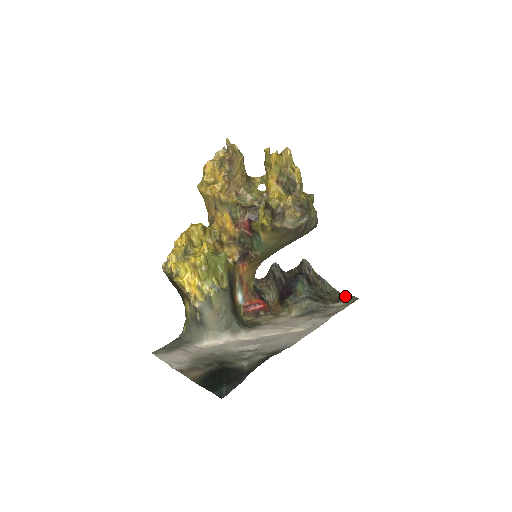
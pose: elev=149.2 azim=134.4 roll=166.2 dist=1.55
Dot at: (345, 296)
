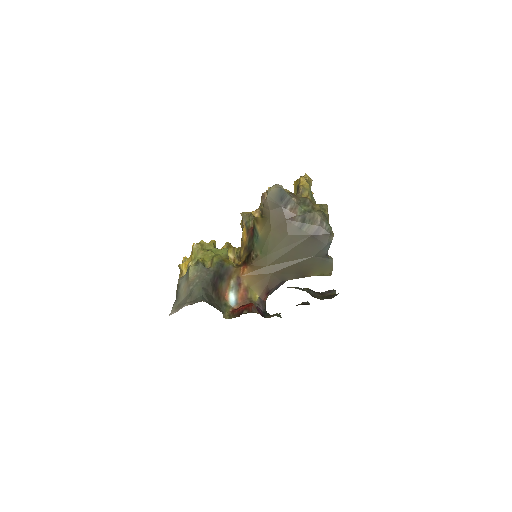
Dot at: occluded
